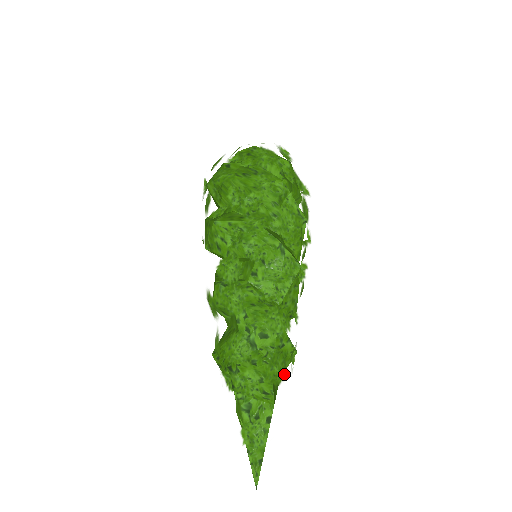
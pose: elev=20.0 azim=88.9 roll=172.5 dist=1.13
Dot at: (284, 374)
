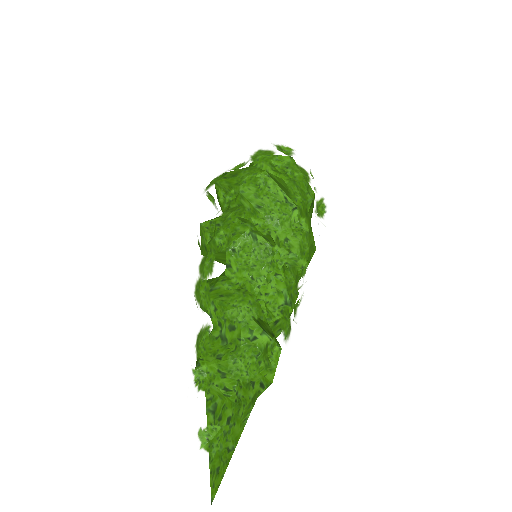
Dot at: (256, 371)
